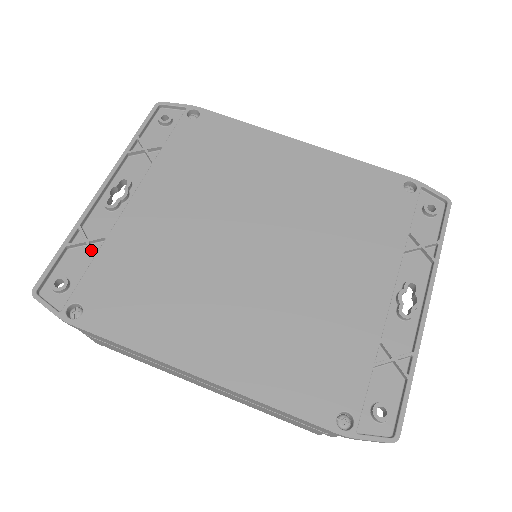
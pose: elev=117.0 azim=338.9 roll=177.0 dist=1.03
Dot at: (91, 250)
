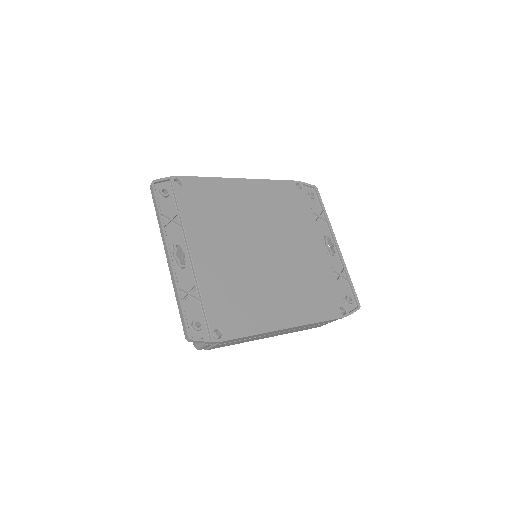
Dot at: (197, 297)
